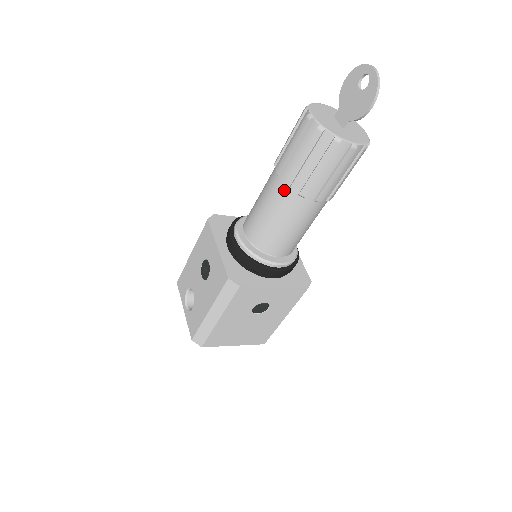
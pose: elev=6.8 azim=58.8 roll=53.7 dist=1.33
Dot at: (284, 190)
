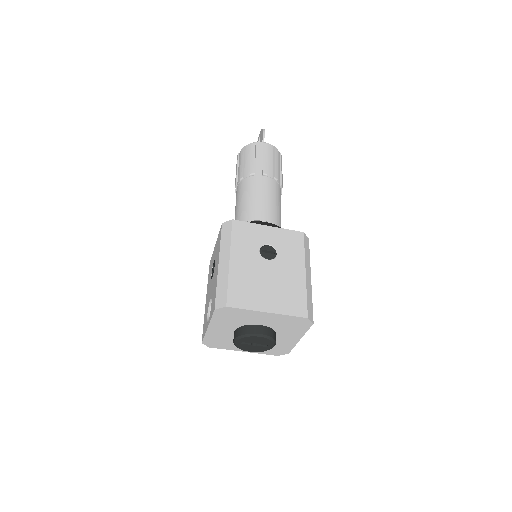
Dot at: (242, 183)
